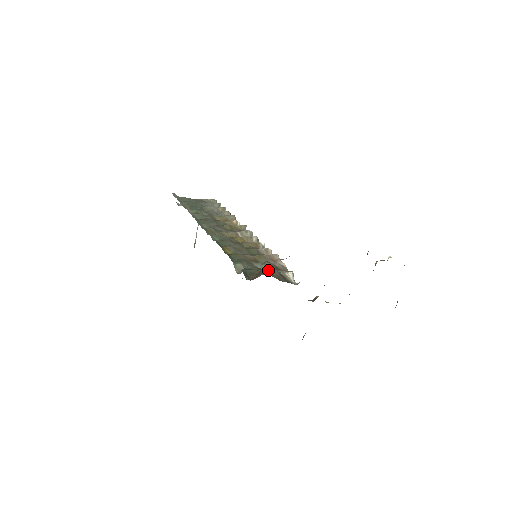
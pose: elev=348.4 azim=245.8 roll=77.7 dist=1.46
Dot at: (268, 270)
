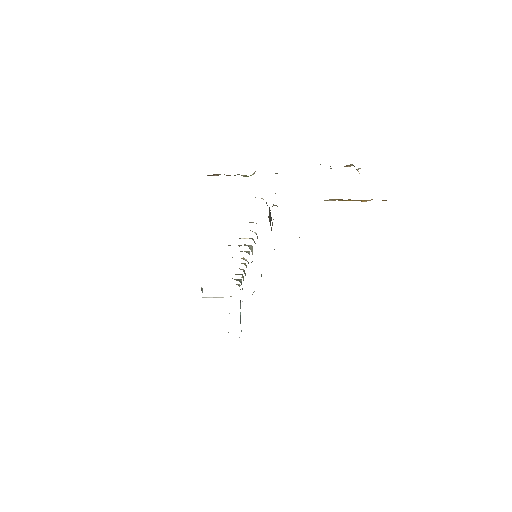
Dot at: occluded
